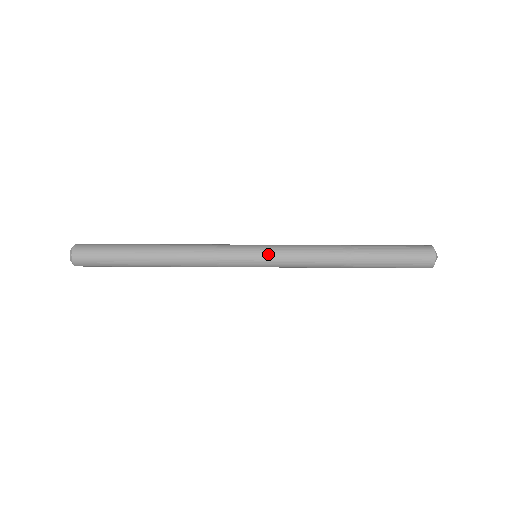
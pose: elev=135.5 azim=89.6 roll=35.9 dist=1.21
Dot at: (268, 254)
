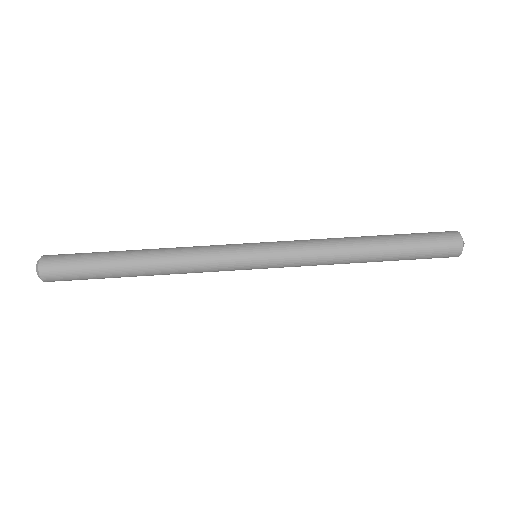
Dot at: occluded
